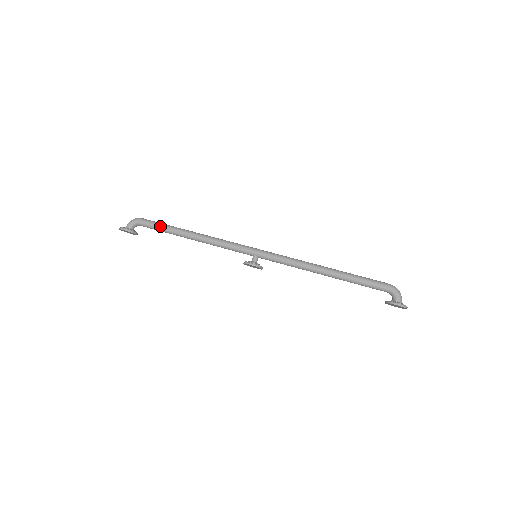
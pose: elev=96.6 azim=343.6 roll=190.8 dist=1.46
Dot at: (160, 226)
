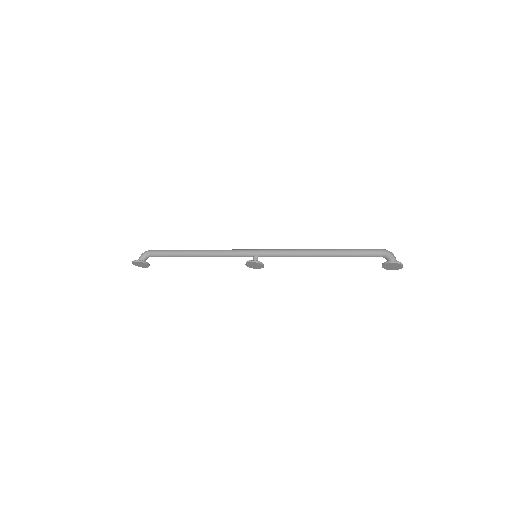
Dot at: (167, 252)
